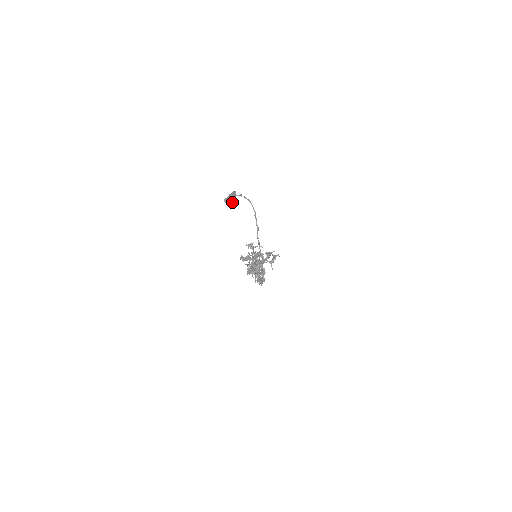
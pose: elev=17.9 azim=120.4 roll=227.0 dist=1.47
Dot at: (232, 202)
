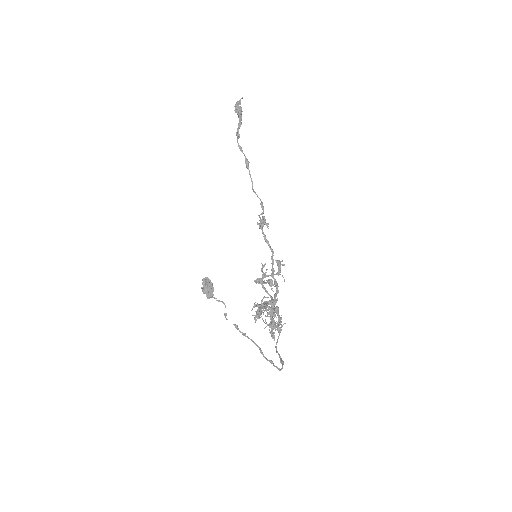
Dot at: (212, 288)
